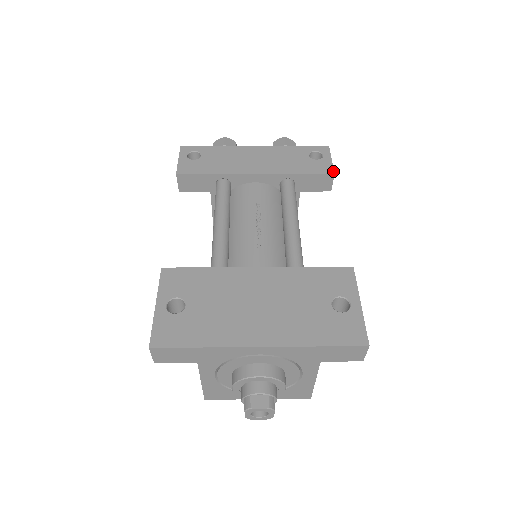
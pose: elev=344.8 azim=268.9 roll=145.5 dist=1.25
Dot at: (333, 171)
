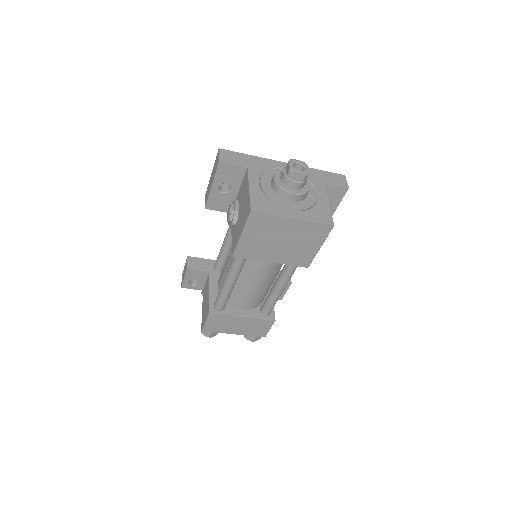
Dot at: occluded
